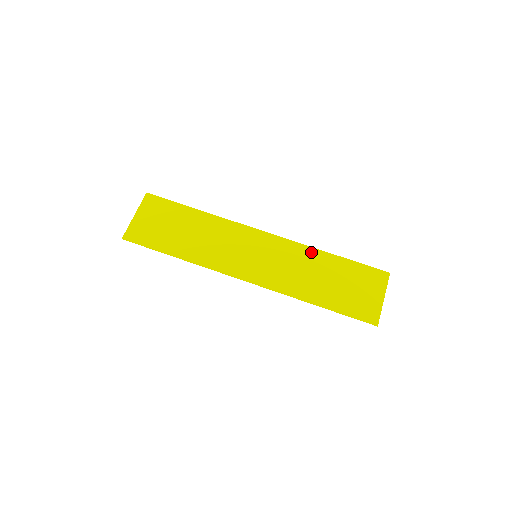
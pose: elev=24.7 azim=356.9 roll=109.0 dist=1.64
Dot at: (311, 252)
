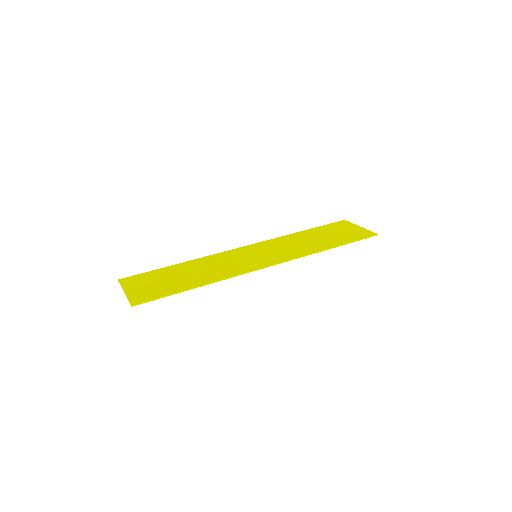
Dot at: (288, 237)
